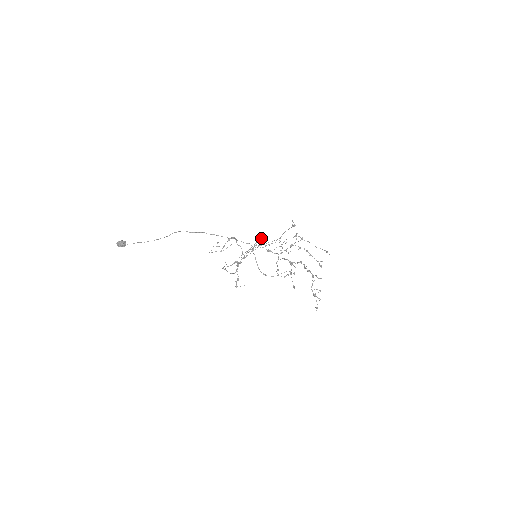
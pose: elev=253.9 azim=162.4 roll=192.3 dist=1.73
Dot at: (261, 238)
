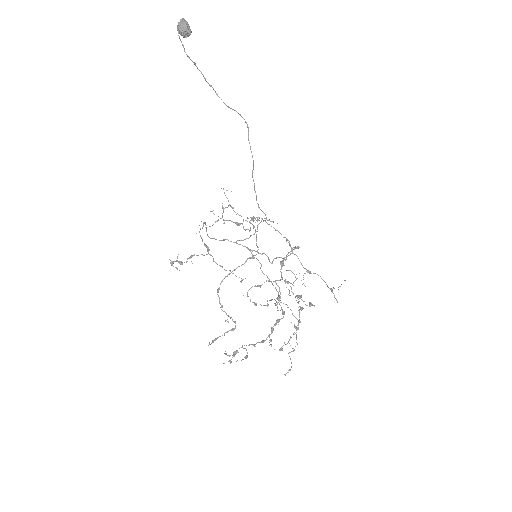
Dot at: (295, 247)
